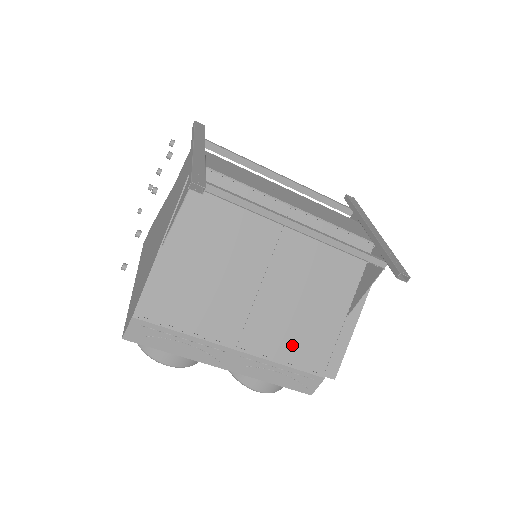
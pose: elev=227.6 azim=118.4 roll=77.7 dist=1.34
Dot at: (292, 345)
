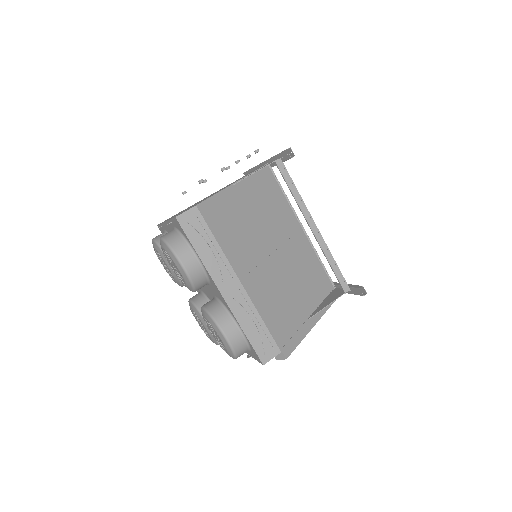
Dot at: (271, 309)
